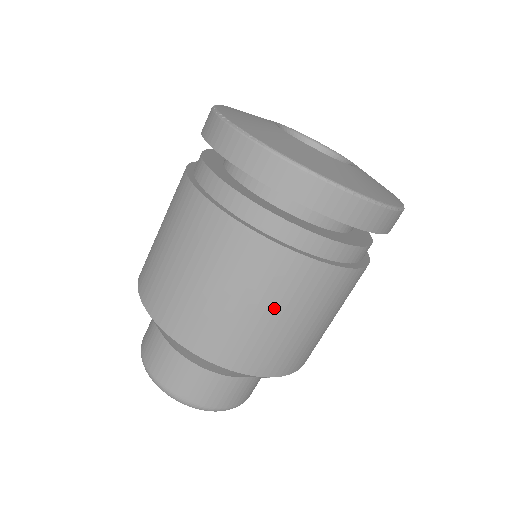
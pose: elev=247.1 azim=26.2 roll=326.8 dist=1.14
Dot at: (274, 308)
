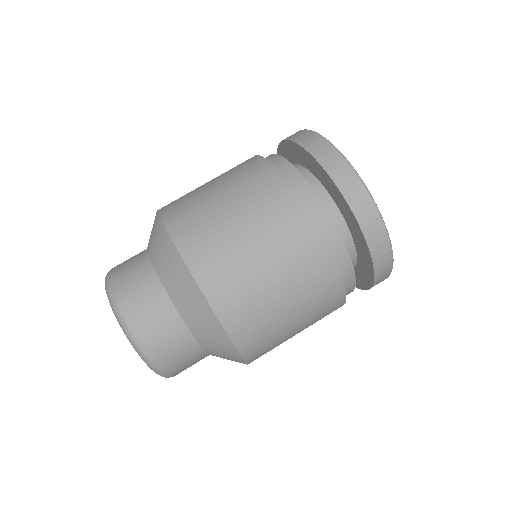
Dot at: (303, 322)
